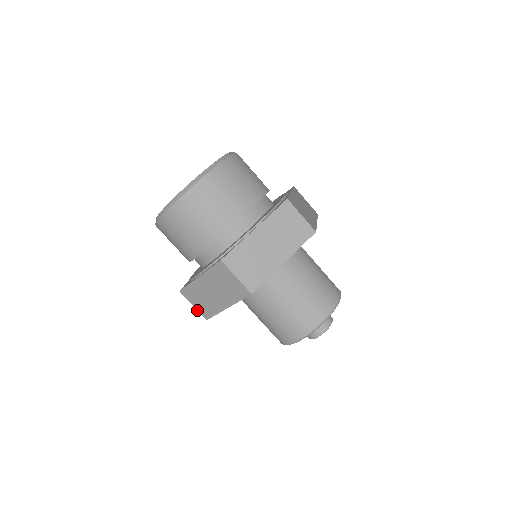
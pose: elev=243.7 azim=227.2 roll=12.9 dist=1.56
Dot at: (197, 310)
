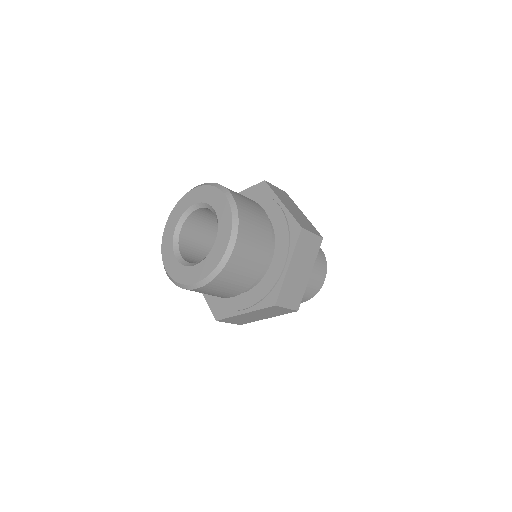
Dot at: occluded
